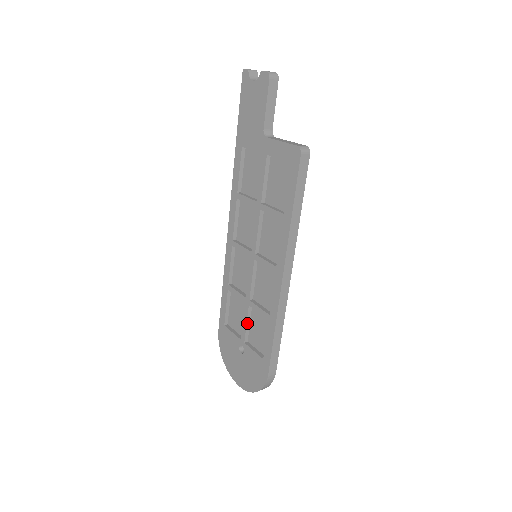
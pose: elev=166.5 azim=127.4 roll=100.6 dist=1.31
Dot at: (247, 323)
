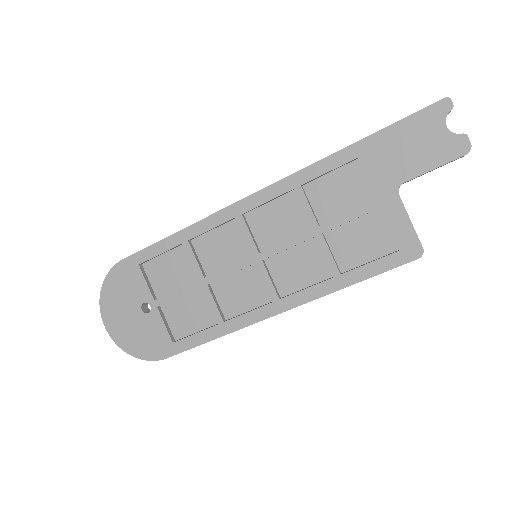
Dot at: (180, 296)
